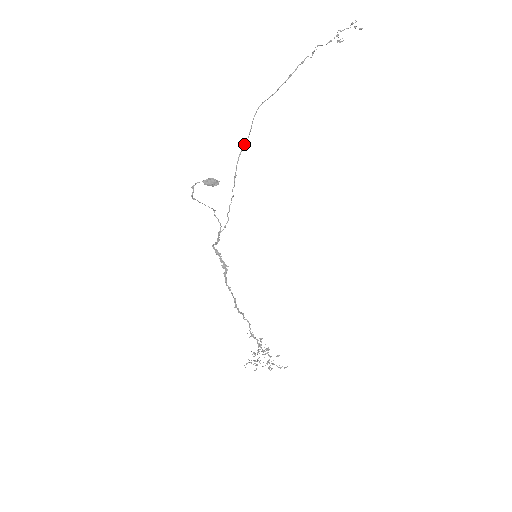
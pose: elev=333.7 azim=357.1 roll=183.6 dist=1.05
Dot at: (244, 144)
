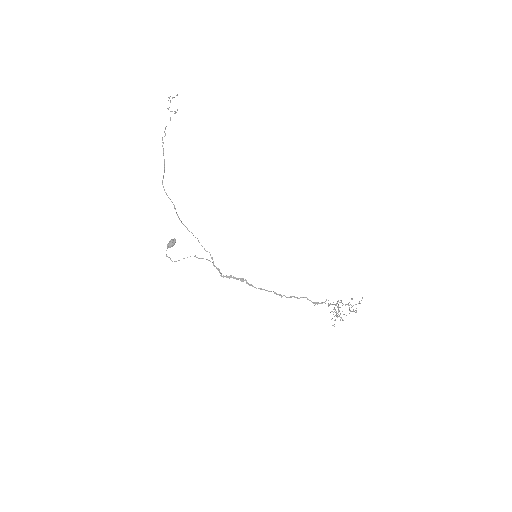
Dot at: occluded
